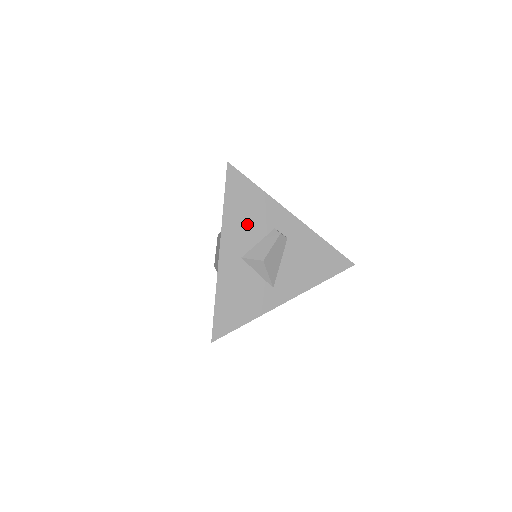
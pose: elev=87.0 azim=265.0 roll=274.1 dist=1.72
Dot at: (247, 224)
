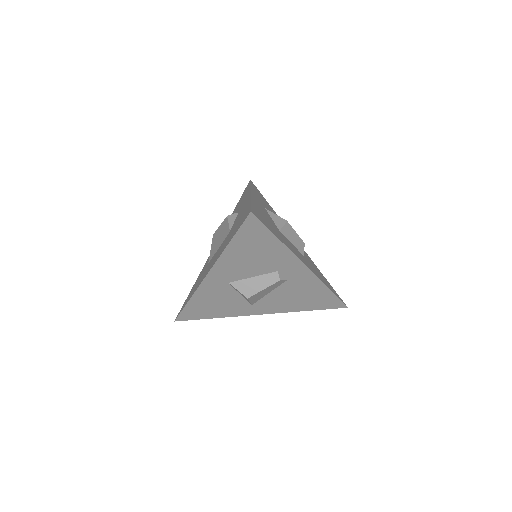
Dot at: (248, 263)
